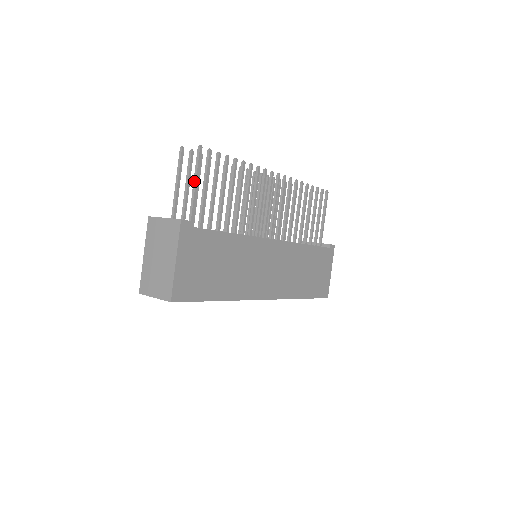
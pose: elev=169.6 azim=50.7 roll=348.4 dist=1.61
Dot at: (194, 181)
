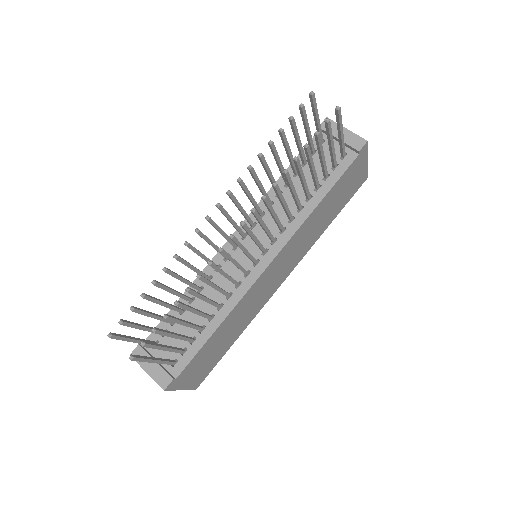
Dot at: (150, 361)
